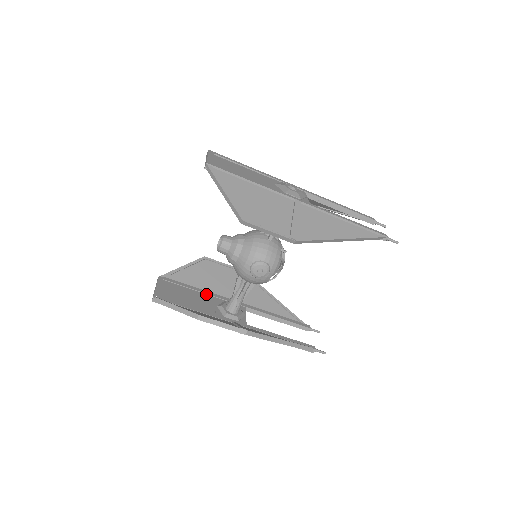
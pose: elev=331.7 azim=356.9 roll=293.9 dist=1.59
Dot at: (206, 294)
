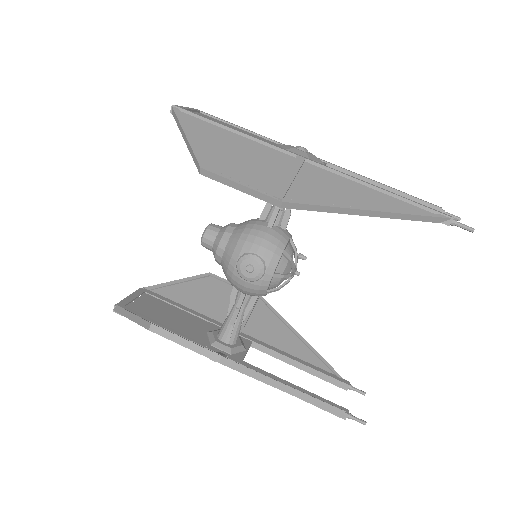
Dot at: (199, 317)
